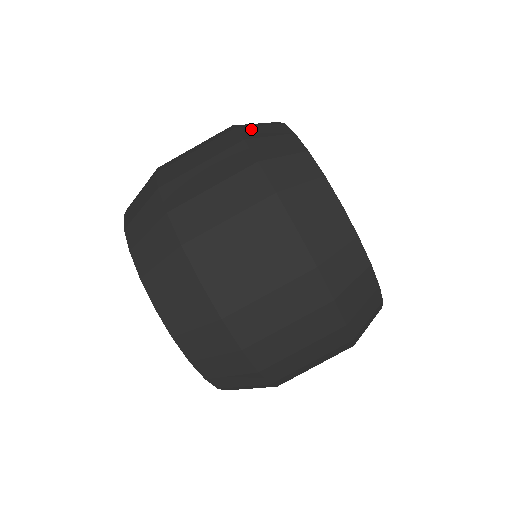
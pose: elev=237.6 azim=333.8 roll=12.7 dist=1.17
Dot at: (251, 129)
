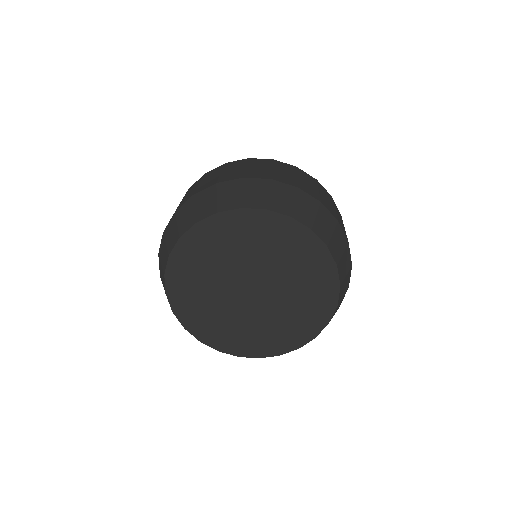
Dot at: occluded
